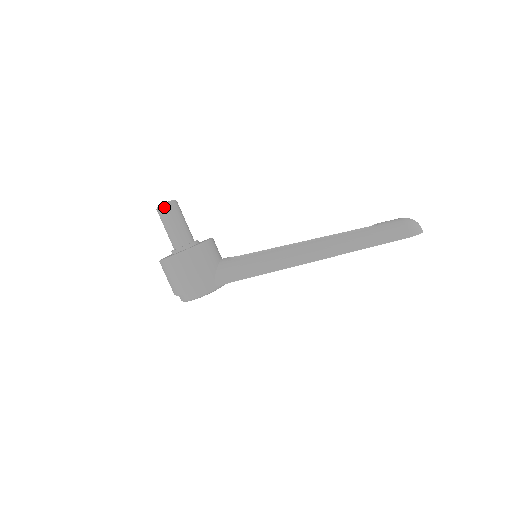
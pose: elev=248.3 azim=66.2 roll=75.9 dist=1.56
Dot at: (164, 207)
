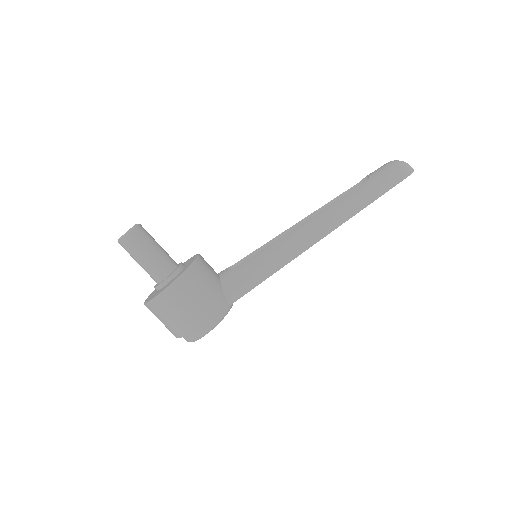
Dot at: (130, 235)
